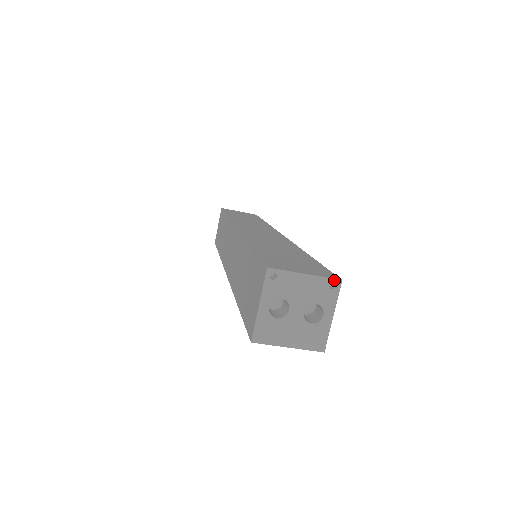
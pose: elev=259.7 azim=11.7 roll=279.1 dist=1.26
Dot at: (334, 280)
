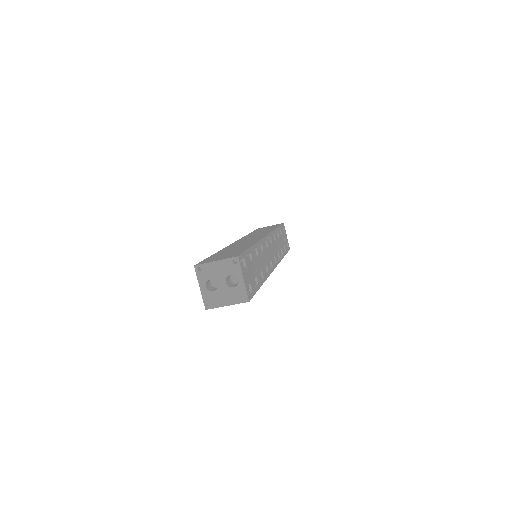
Dot at: (233, 258)
